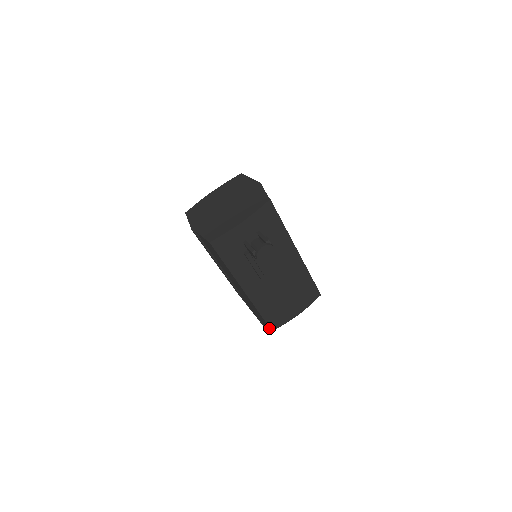
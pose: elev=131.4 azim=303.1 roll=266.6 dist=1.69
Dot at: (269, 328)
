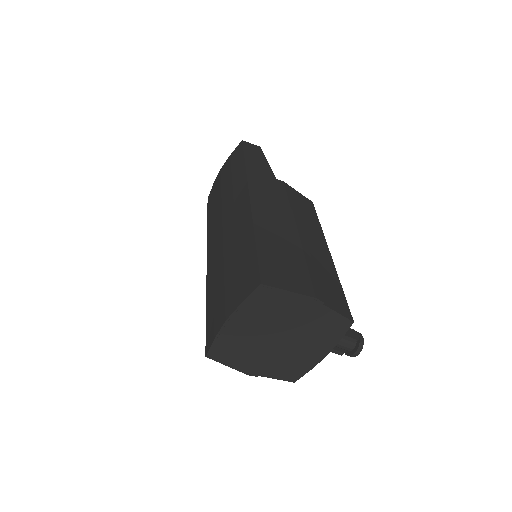
Dot at: occluded
